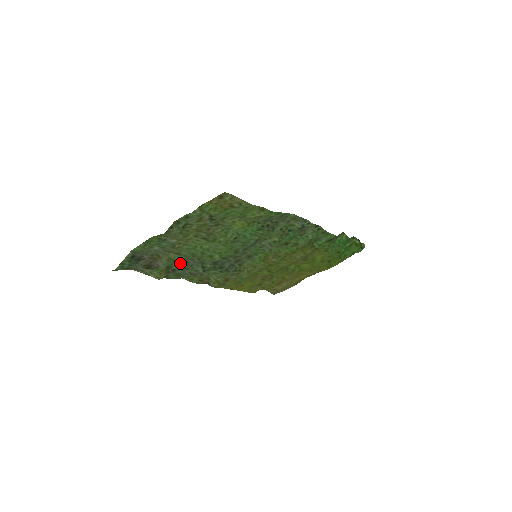
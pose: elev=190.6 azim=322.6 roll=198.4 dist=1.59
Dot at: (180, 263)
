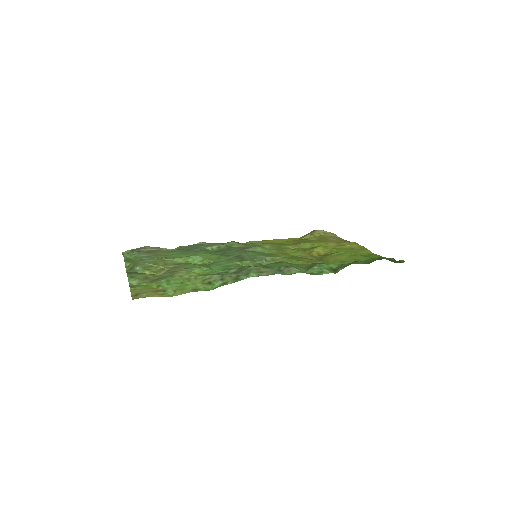
Dot at: (182, 250)
